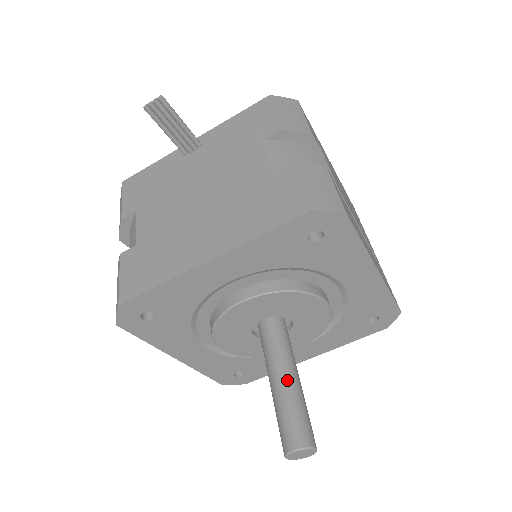
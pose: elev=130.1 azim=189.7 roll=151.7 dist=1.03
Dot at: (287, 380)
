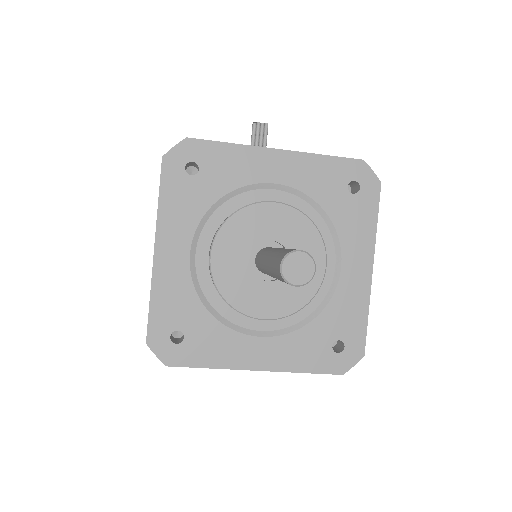
Dot at: occluded
